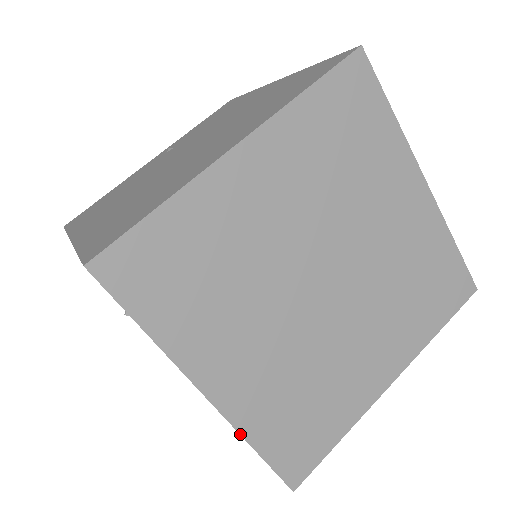
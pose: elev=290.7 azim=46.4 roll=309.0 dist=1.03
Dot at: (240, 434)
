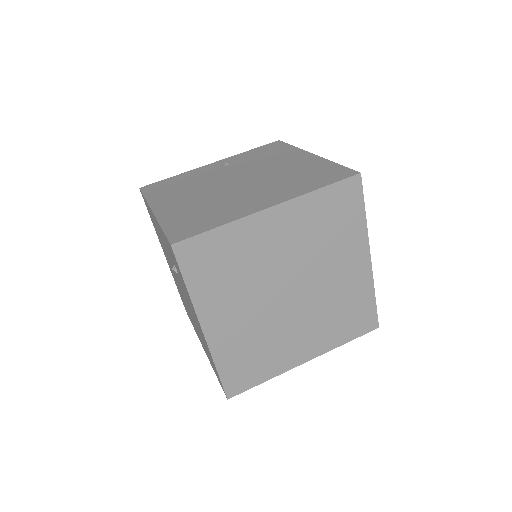
Dot at: (212, 357)
